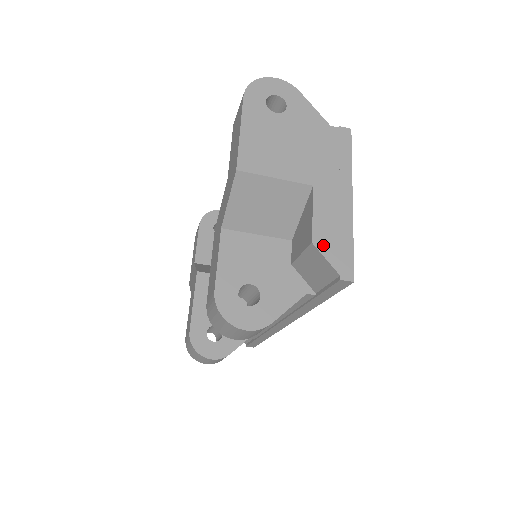
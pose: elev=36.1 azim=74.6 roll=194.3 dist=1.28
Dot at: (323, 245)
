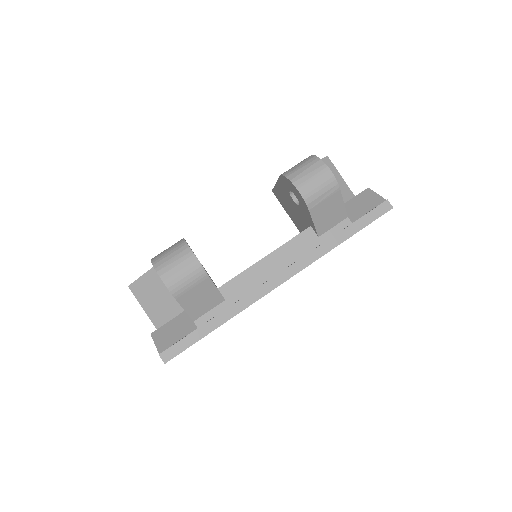
Dot at: occluded
